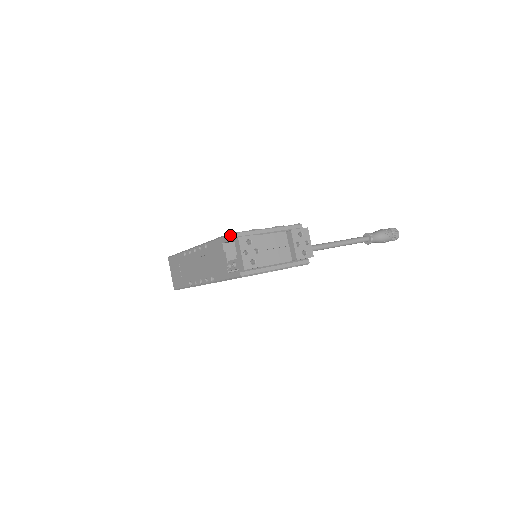
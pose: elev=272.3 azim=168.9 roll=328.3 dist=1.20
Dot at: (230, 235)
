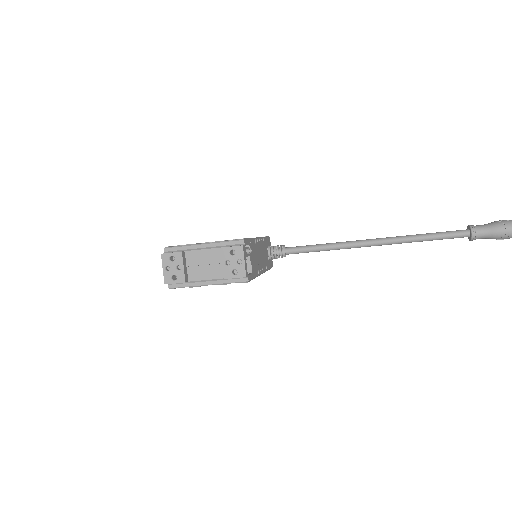
Dot at: (165, 249)
